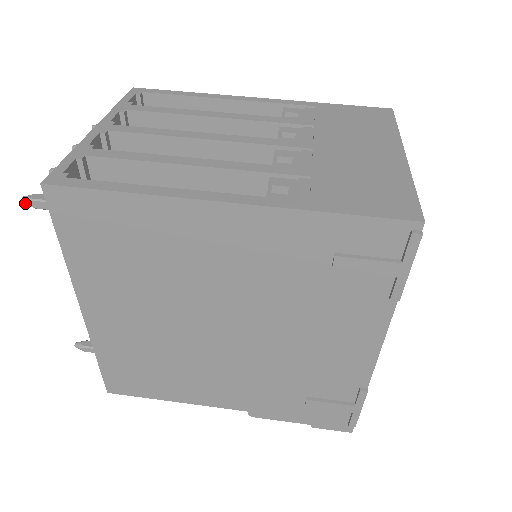
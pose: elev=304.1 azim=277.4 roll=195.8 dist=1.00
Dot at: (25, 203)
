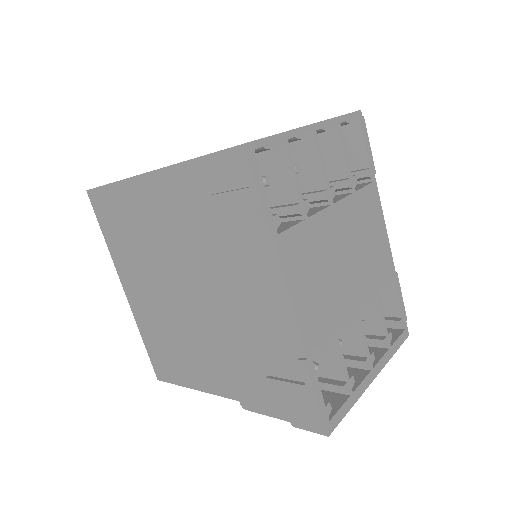
Dot at: occluded
